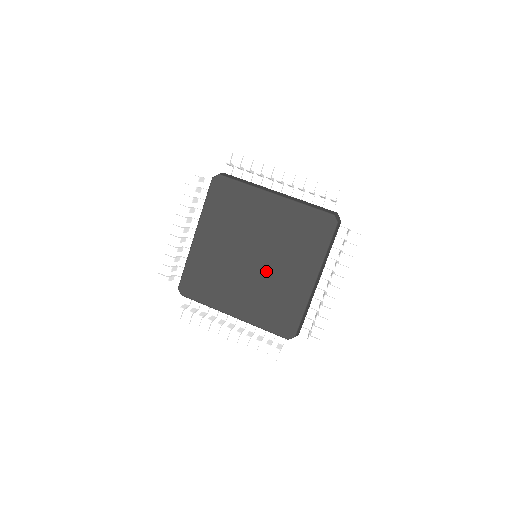
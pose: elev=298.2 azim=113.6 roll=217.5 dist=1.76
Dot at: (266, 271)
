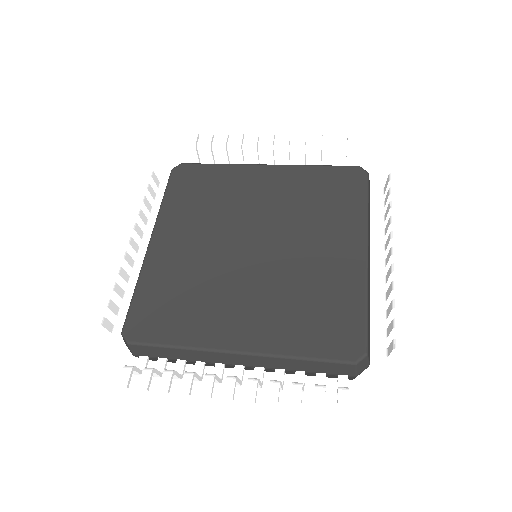
Dot at: (280, 260)
